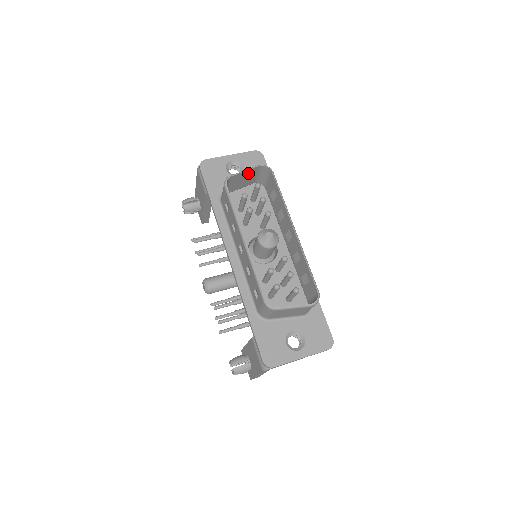
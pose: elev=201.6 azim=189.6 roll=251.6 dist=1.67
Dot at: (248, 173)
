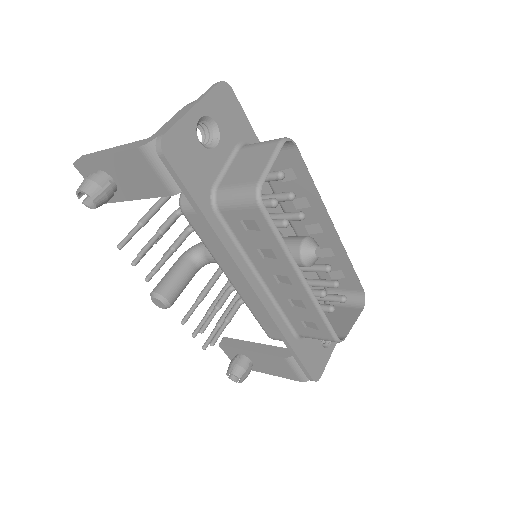
Dot at: (266, 159)
